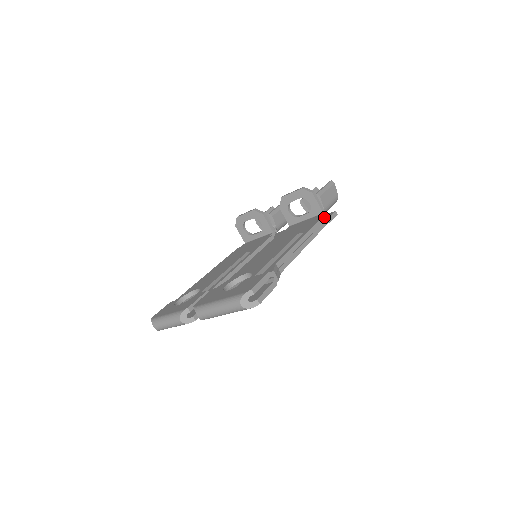
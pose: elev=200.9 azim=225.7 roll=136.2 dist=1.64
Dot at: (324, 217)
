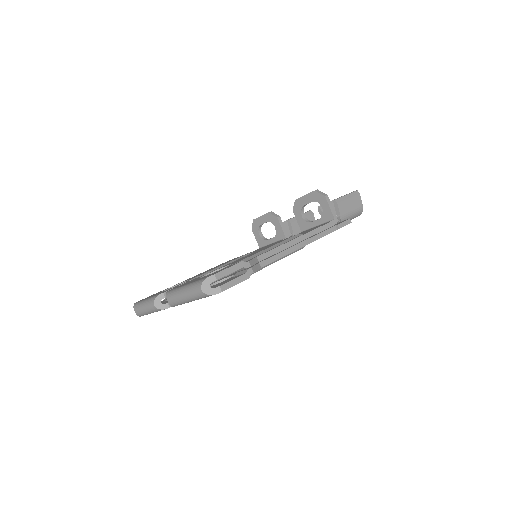
Dot at: (335, 223)
